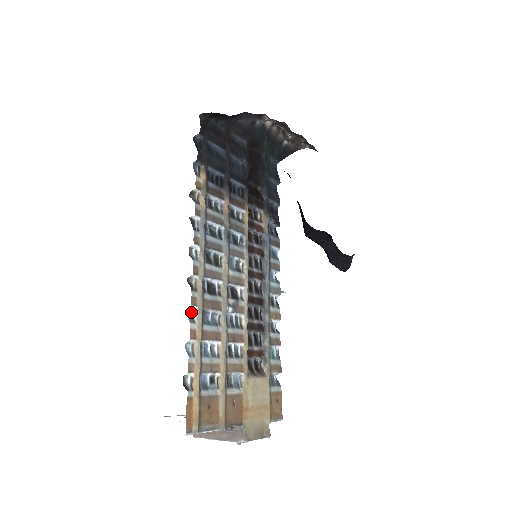
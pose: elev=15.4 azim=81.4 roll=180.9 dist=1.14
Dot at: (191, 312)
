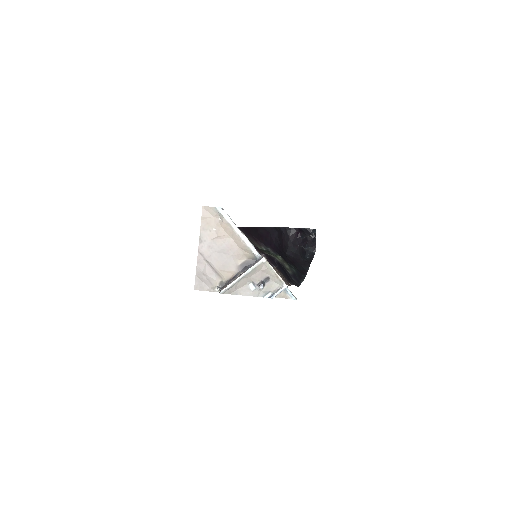
Dot at: occluded
